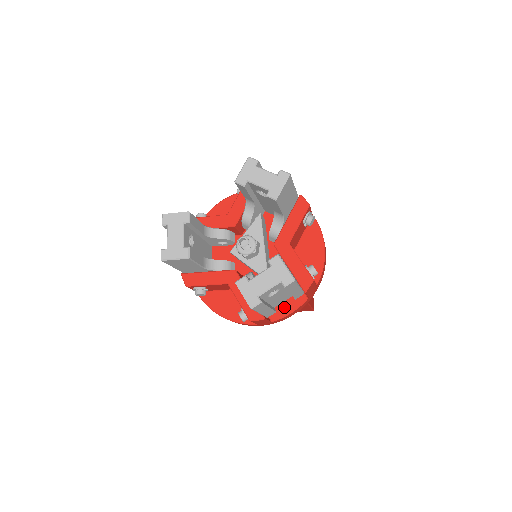
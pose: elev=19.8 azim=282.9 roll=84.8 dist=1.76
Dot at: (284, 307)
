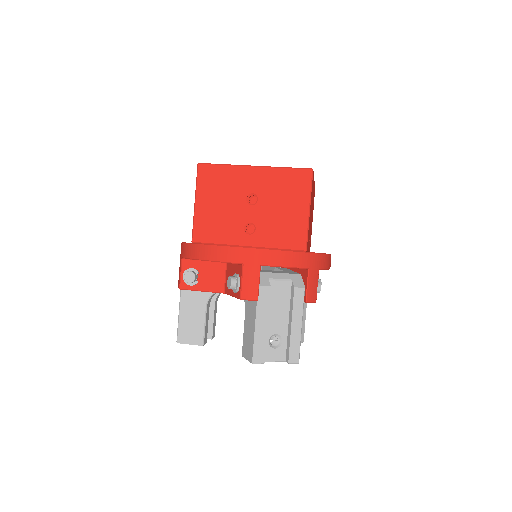
Dot at: occluded
